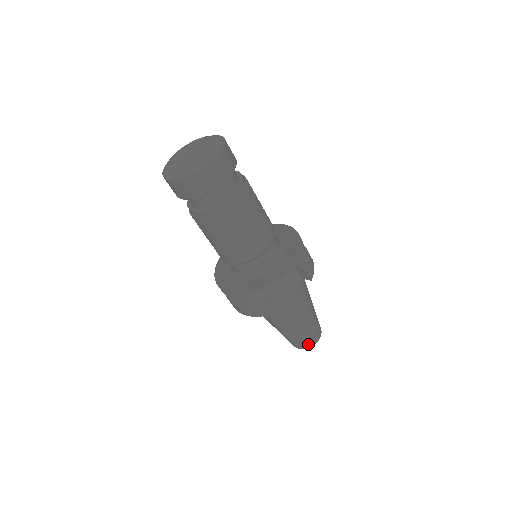
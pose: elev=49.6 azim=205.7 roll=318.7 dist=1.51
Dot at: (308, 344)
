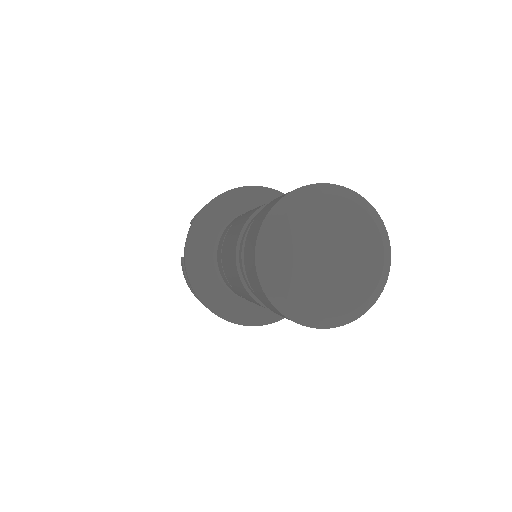
Dot at: occluded
